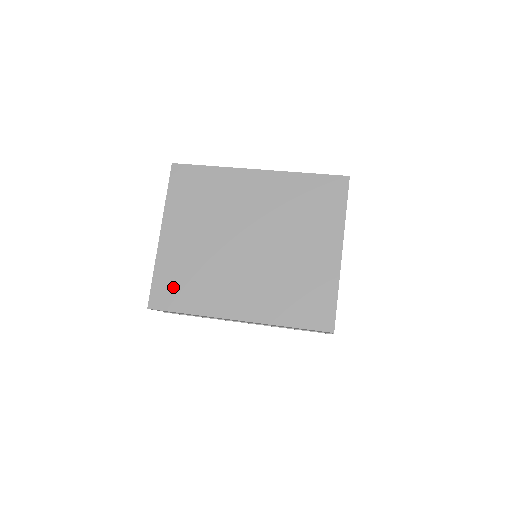
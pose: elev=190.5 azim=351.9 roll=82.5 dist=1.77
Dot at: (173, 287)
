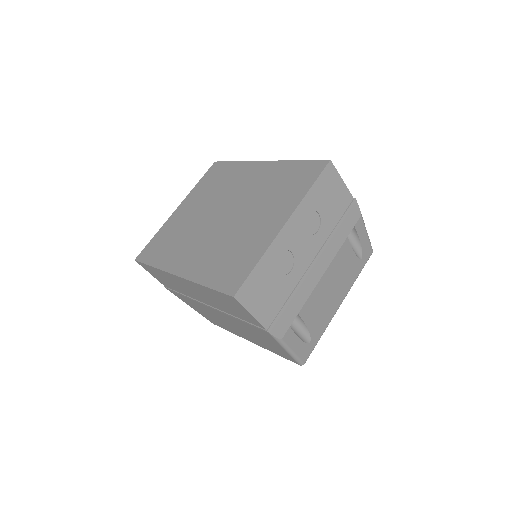
Dot at: (158, 246)
